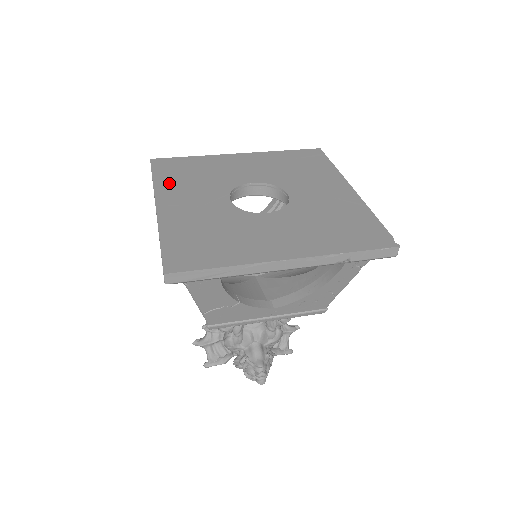
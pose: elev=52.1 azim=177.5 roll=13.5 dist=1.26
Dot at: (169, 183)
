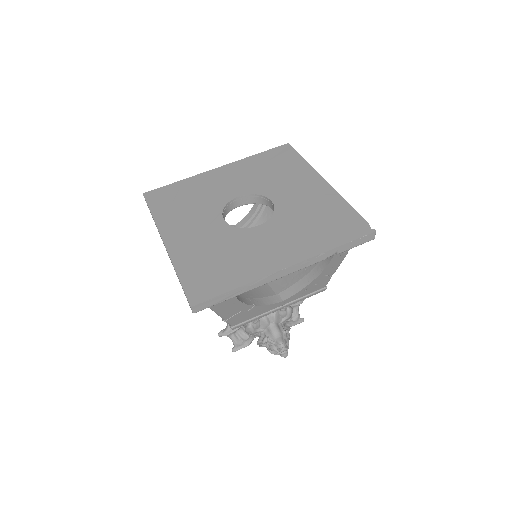
Dot at: (167, 215)
